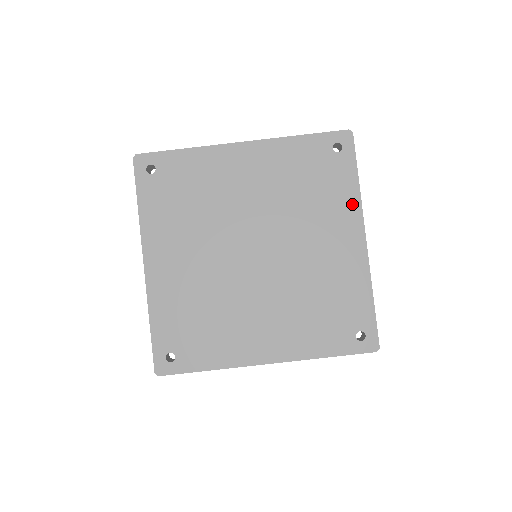
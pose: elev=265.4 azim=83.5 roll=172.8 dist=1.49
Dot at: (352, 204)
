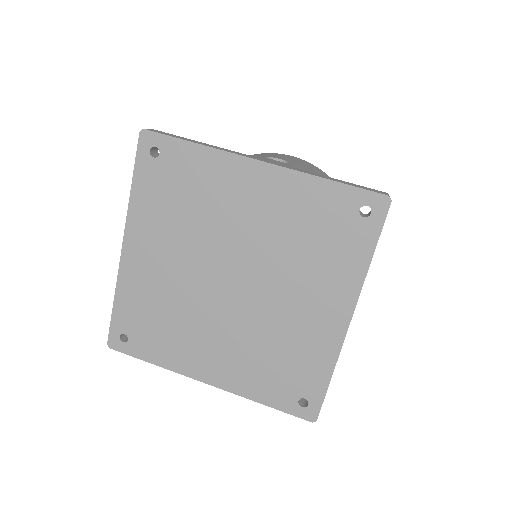
Dot at: (353, 279)
